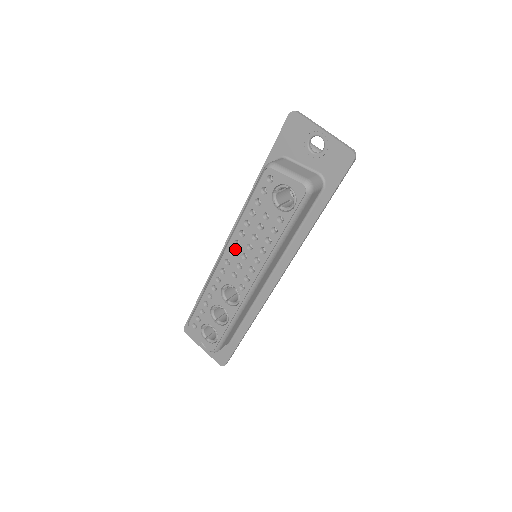
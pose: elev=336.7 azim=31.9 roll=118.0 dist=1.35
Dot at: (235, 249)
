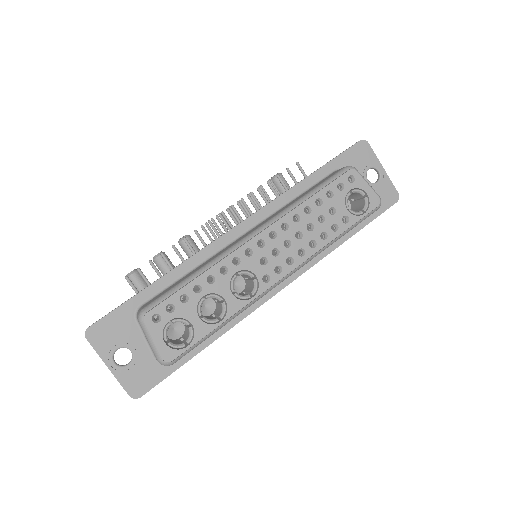
Dot at: (280, 232)
